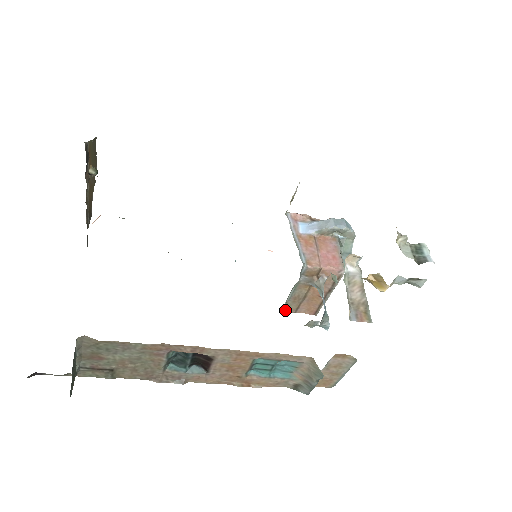
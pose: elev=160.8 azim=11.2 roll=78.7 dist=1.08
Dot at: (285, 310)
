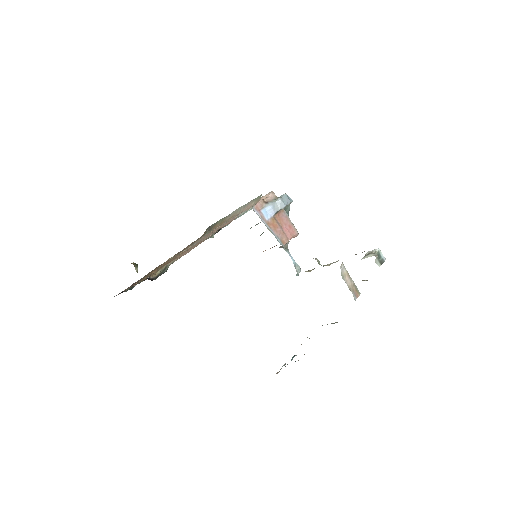
Dot at: occluded
